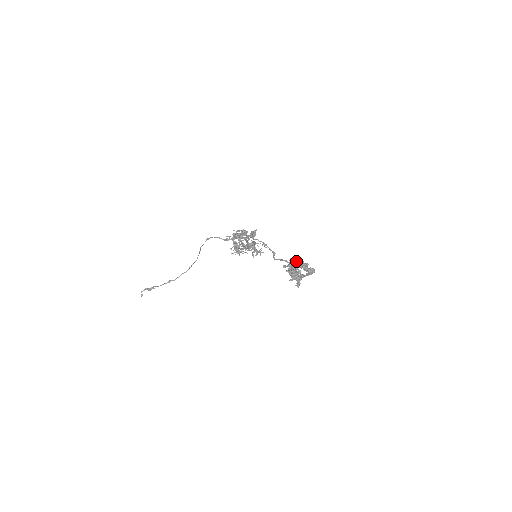
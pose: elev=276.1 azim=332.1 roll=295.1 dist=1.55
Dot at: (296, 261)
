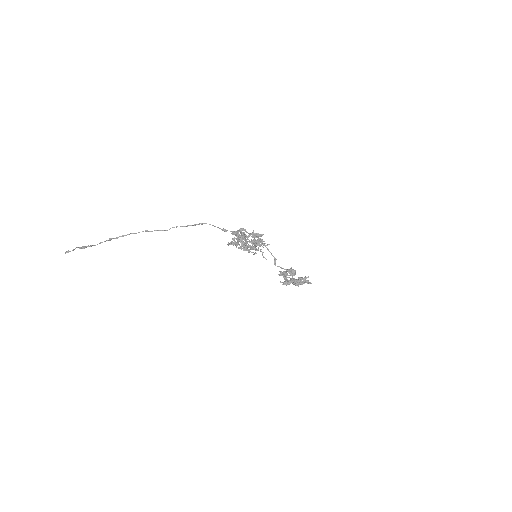
Dot at: (308, 282)
